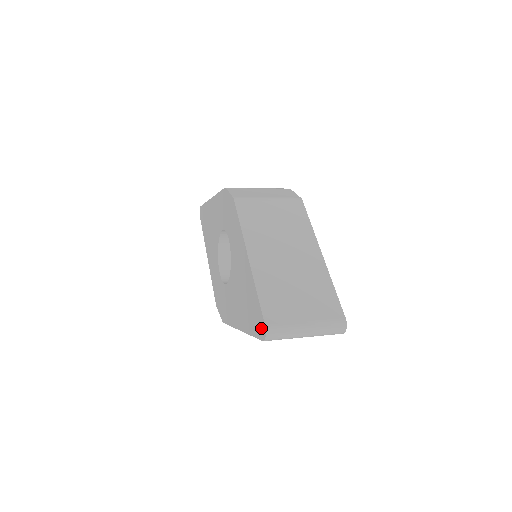
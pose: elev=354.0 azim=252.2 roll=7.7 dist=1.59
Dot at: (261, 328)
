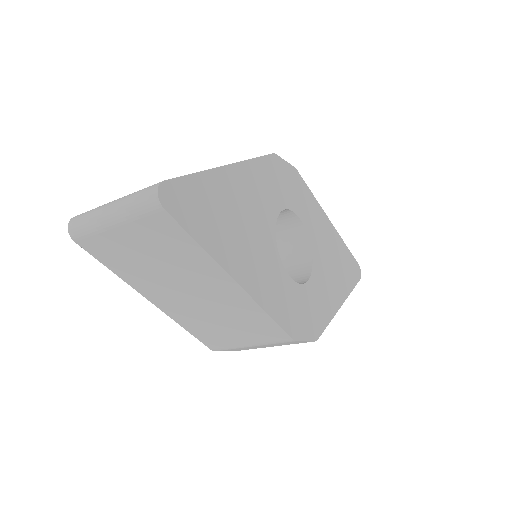
Dot at: occluded
